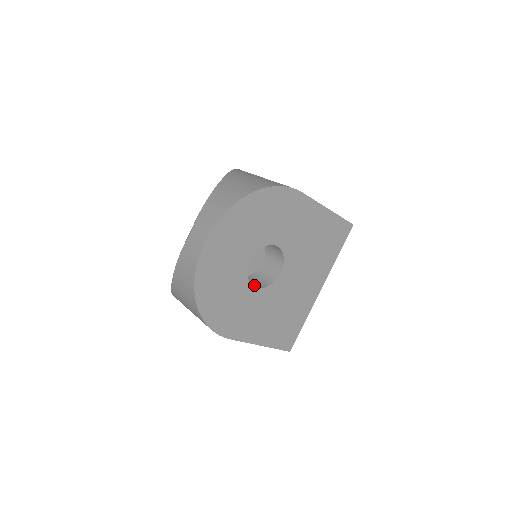
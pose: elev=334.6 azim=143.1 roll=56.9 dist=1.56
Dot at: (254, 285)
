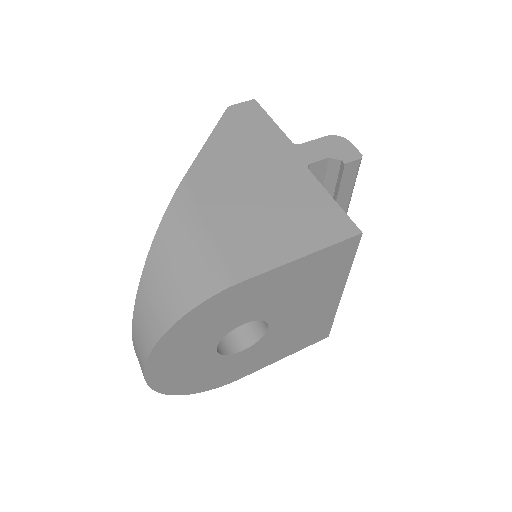
Dot at: (242, 343)
